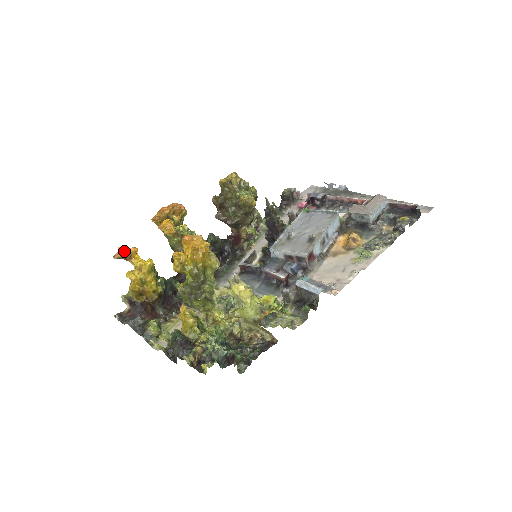
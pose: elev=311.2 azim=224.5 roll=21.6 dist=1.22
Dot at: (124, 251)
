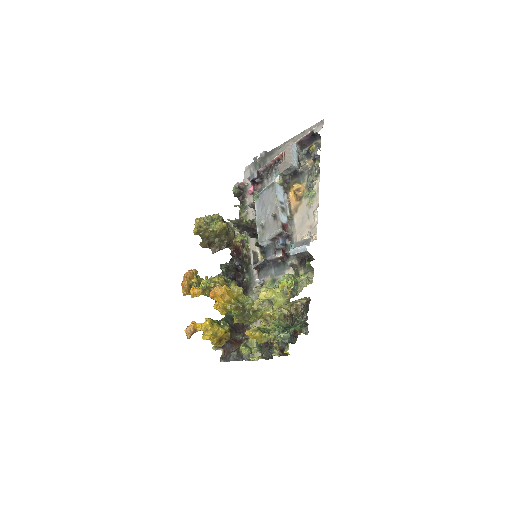
Dot at: (189, 330)
